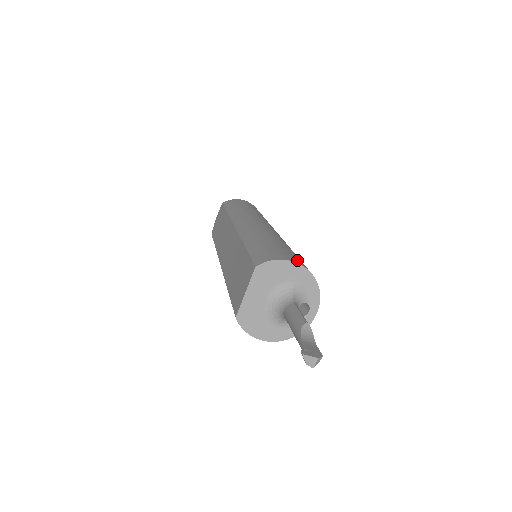
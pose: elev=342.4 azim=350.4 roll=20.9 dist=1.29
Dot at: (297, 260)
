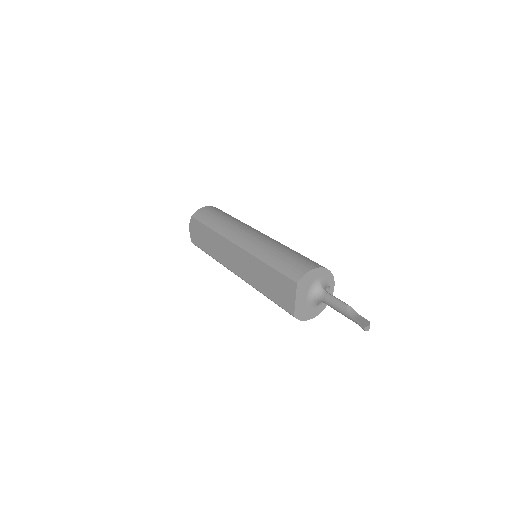
Dot at: (314, 264)
